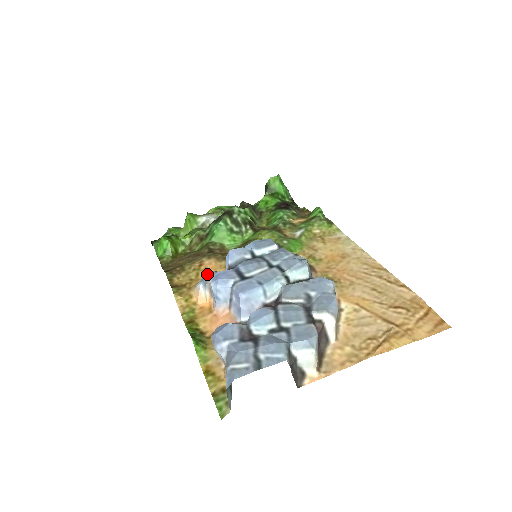
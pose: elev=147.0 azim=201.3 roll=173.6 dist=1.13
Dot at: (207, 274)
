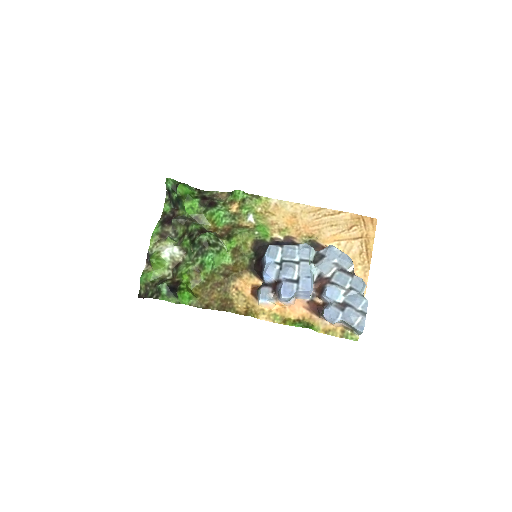
Dot at: (261, 293)
